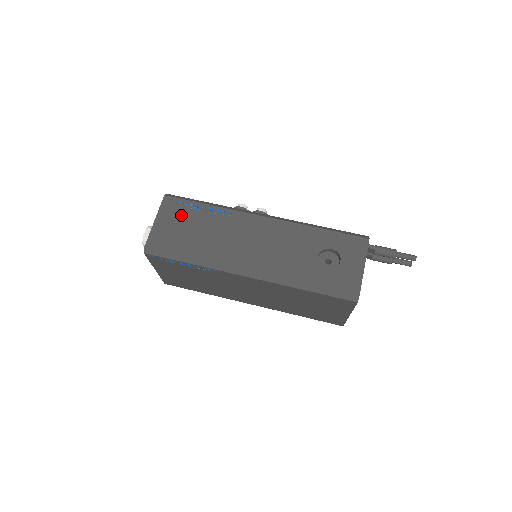
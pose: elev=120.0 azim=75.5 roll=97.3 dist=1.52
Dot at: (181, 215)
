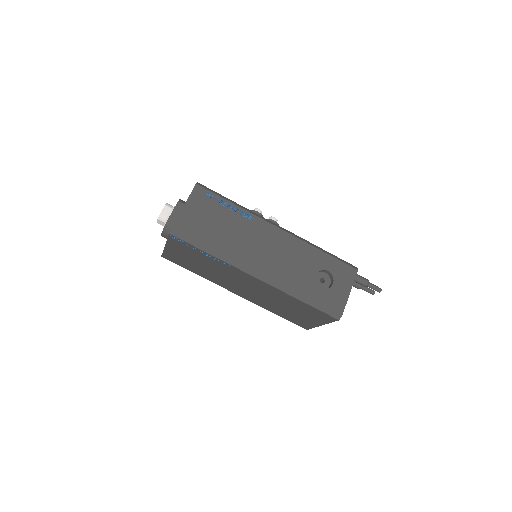
Dot at: (209, 207)
